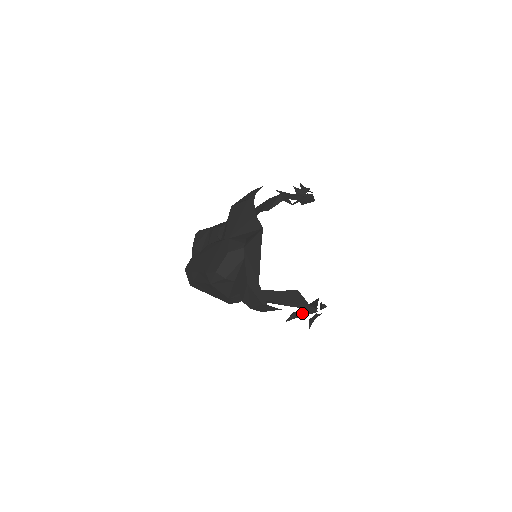
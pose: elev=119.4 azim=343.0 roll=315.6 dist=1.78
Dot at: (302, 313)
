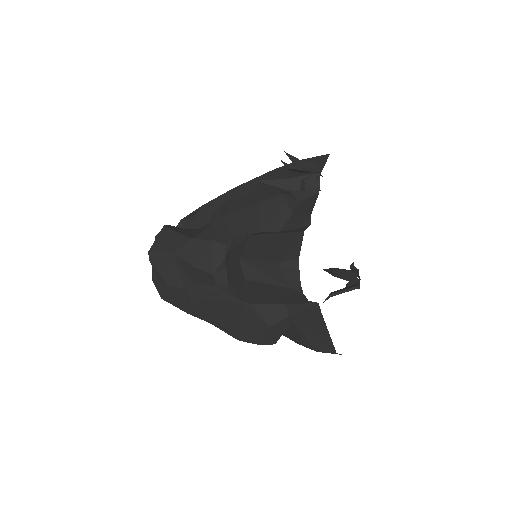
Dot at: occluded
